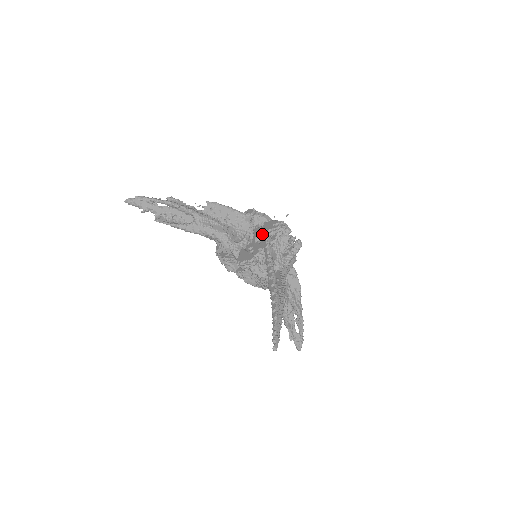
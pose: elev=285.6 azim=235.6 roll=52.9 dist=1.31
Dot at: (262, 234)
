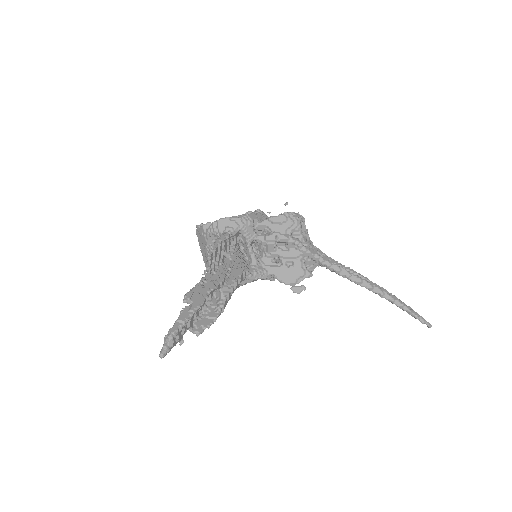
Dot at: (285, 241)
